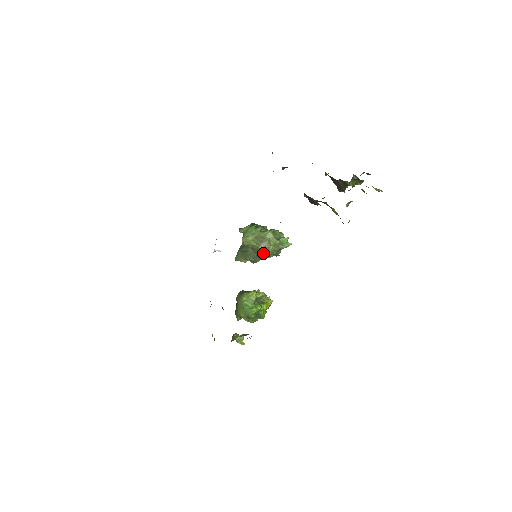
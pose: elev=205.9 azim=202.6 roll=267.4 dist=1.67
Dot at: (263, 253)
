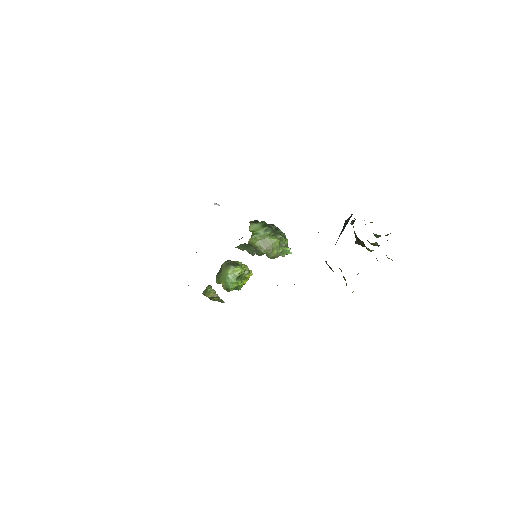
Dot at: occluded
